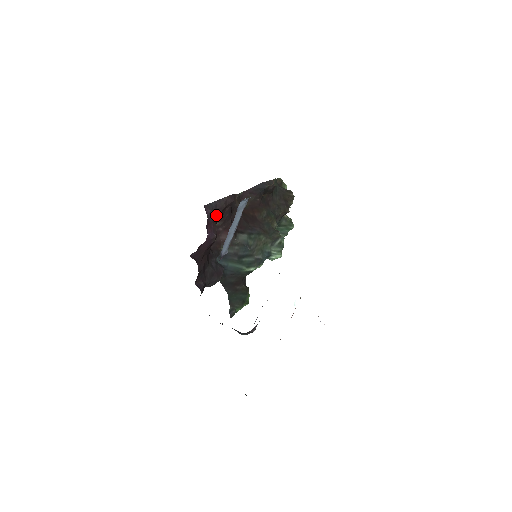
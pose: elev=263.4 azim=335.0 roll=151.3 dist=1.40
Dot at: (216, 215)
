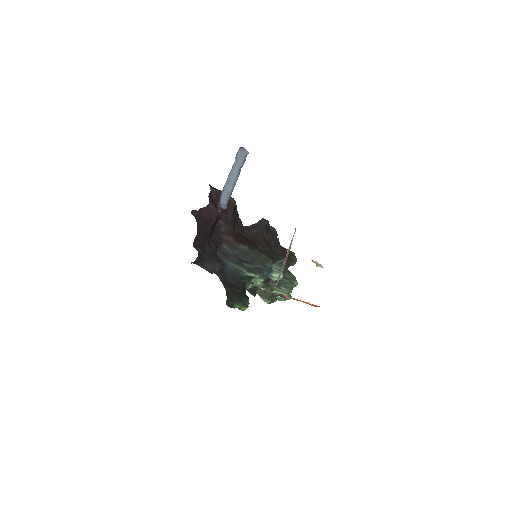
Dot at: occluded
